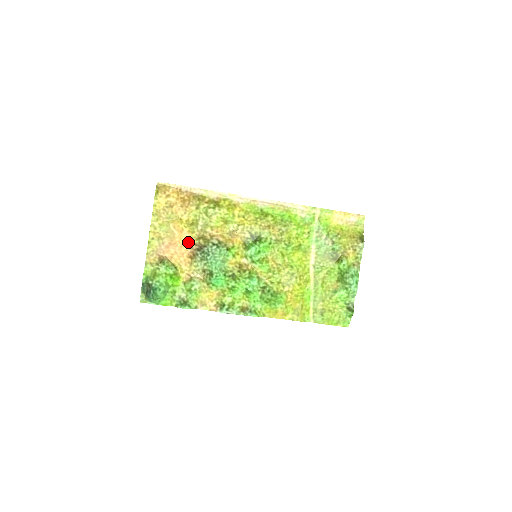
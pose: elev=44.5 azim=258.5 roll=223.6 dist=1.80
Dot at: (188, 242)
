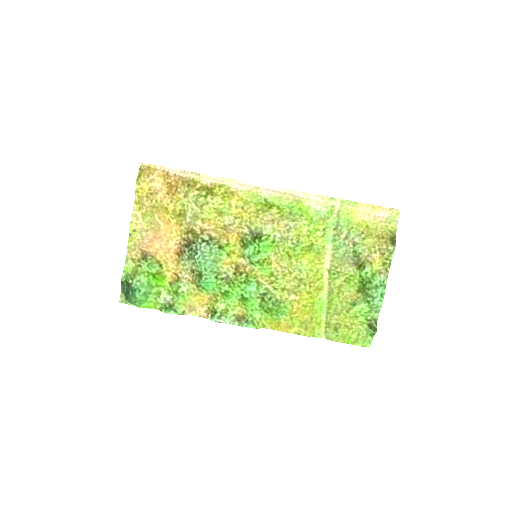
Dot at: (176, 236)
